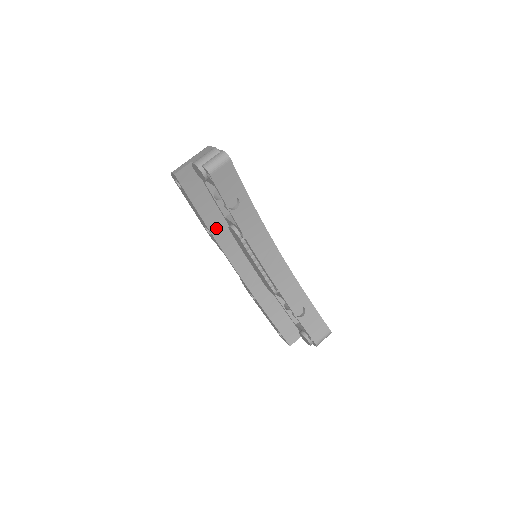
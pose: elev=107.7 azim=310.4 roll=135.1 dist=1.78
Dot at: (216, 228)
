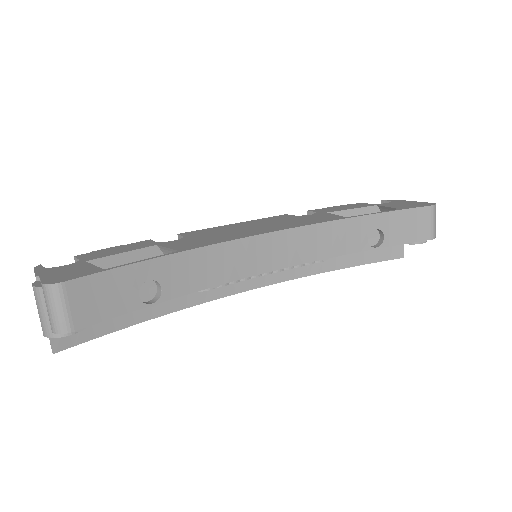
Dot at: (179, 299)
